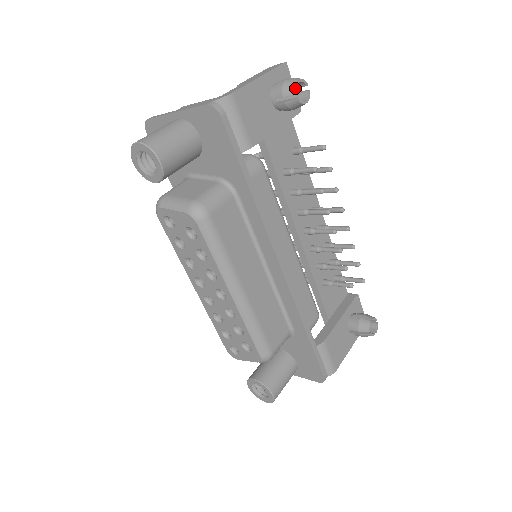
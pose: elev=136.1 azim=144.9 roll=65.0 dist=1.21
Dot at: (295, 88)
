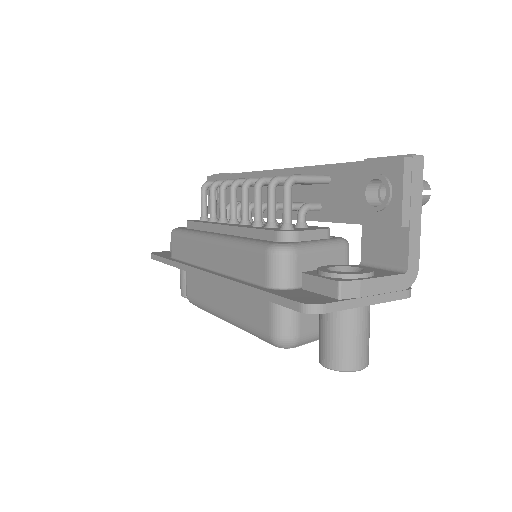
Dot at: occluded
